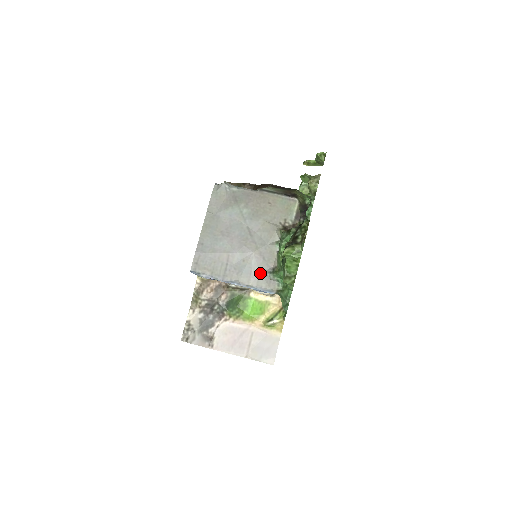
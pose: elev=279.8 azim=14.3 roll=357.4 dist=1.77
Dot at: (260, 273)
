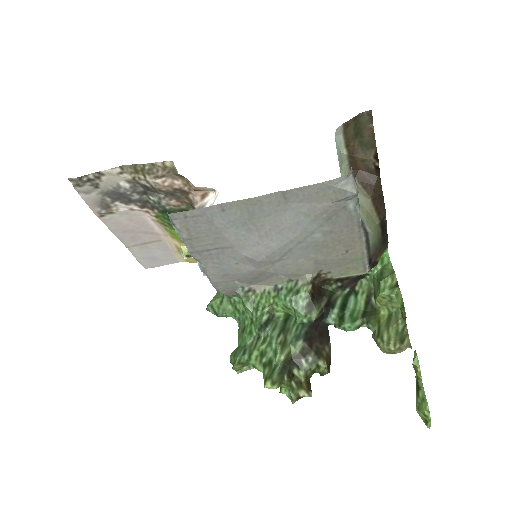
Dot at: (234, 281)
